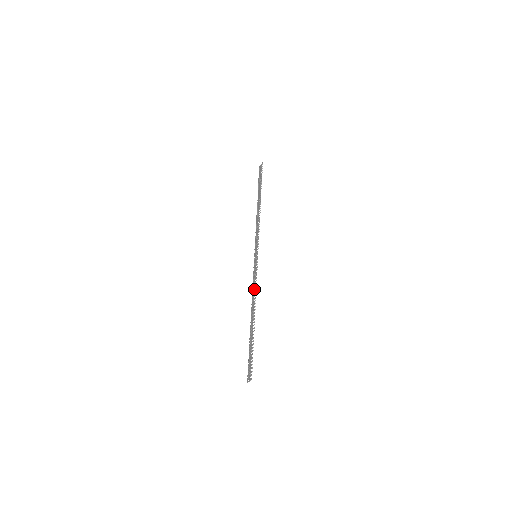
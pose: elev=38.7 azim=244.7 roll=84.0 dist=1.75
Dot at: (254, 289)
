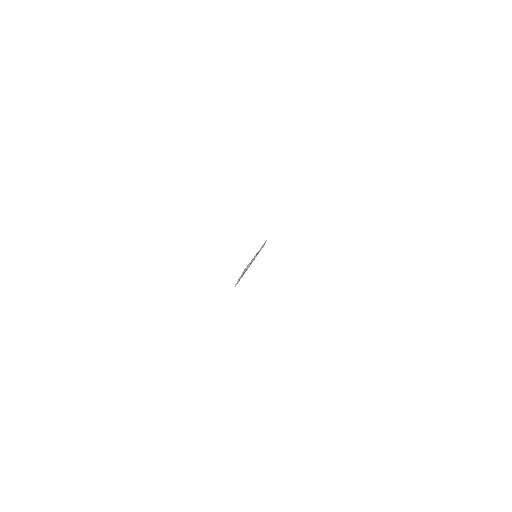
Dot at: occluded
